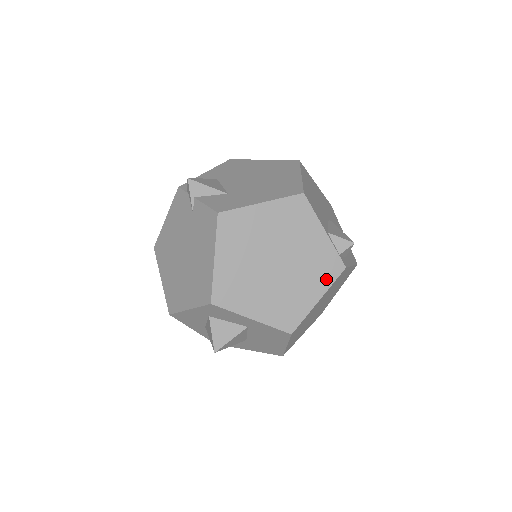
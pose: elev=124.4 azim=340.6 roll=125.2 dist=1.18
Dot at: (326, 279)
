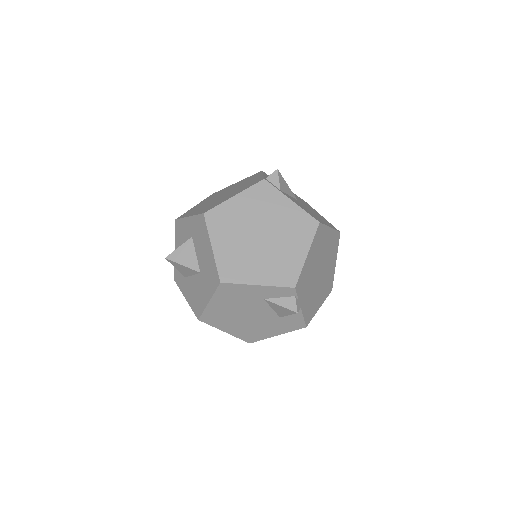
Dot at: (247, 187)
